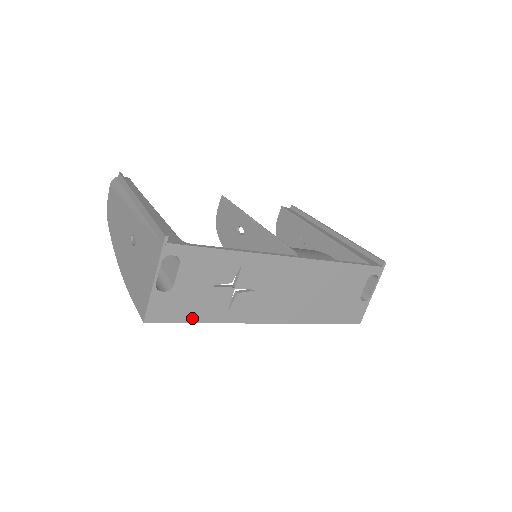
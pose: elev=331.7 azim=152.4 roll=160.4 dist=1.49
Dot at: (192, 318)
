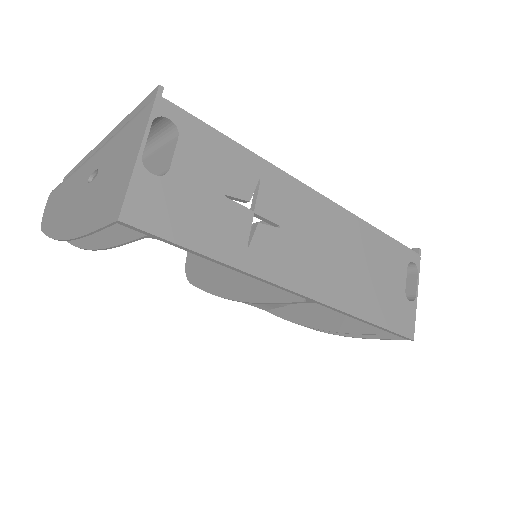
Dot at: (195, 243)
